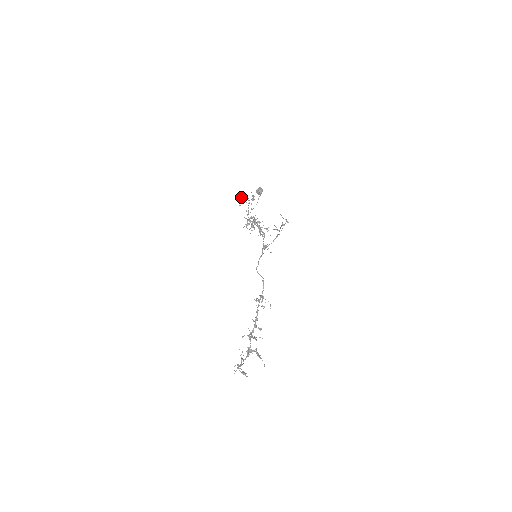
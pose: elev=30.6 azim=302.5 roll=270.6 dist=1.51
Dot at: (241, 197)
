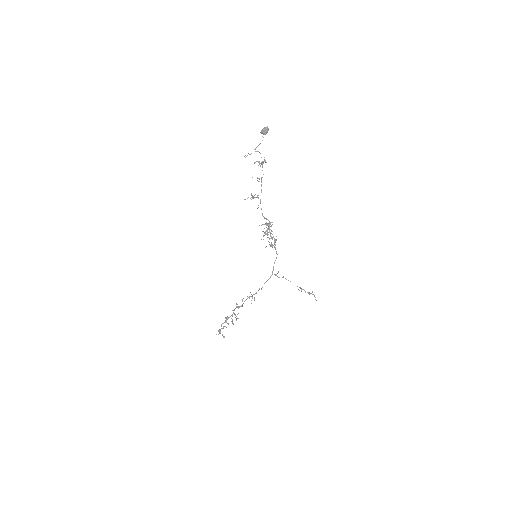
Dot at: occluded
